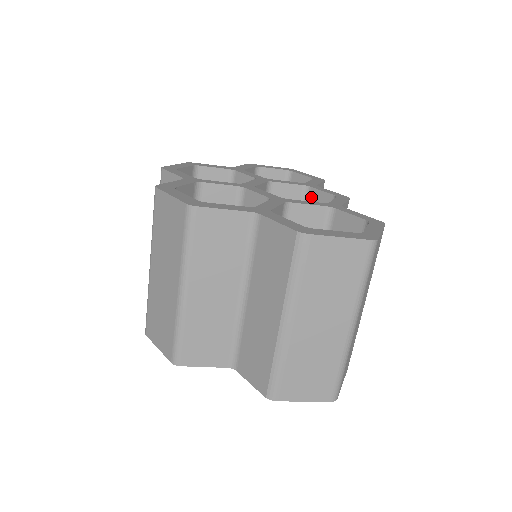
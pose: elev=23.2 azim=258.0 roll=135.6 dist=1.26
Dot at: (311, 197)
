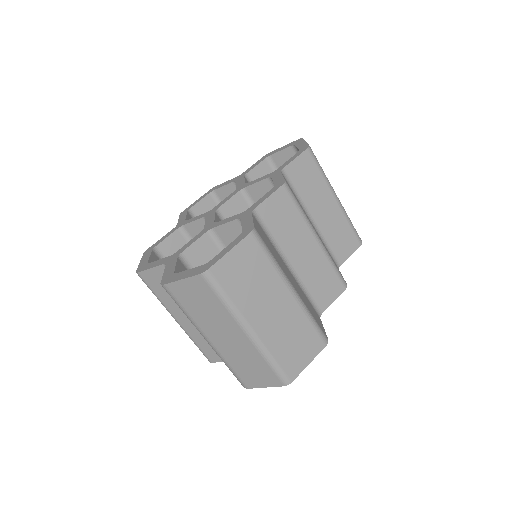
Dot at: occluded
